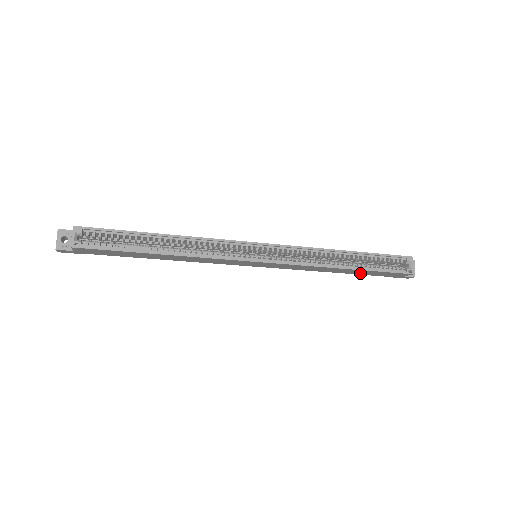
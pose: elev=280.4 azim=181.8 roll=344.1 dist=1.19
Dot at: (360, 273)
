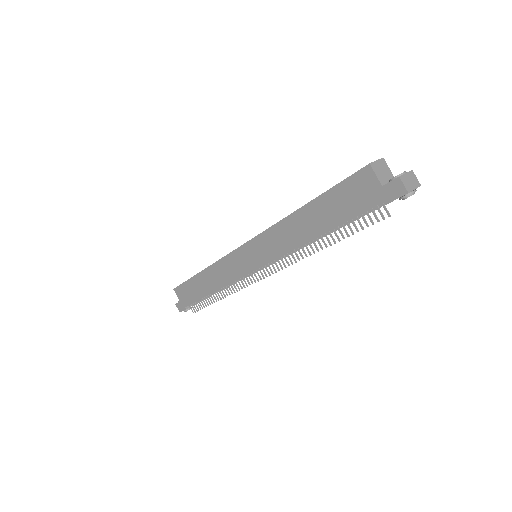
Dot at: (333, 218)
